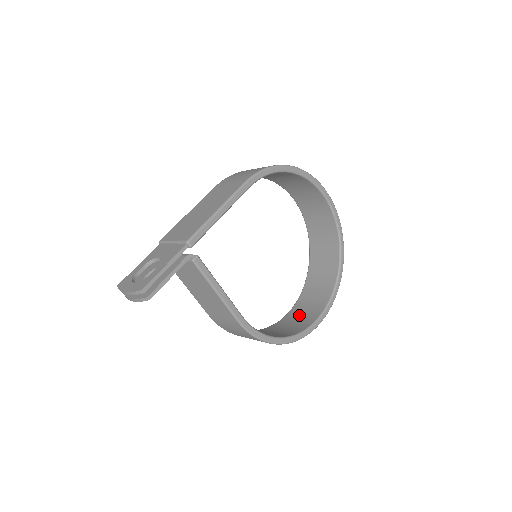
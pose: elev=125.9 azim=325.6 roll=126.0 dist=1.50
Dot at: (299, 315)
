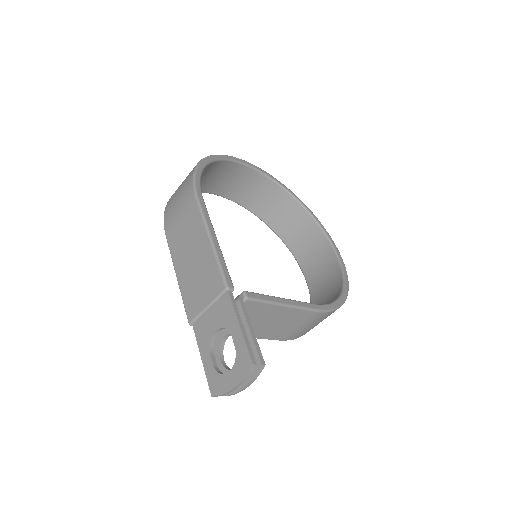
Dot at: (318, 270)
